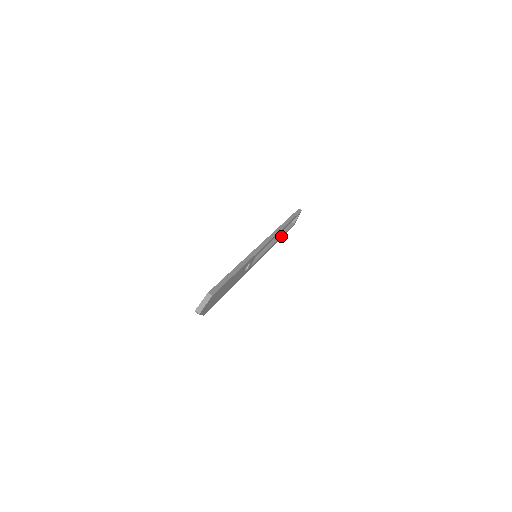
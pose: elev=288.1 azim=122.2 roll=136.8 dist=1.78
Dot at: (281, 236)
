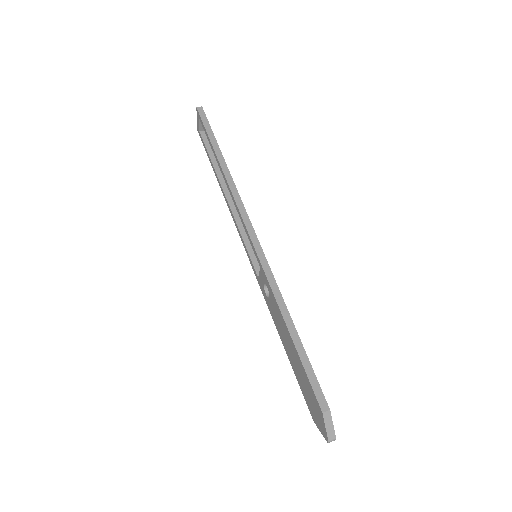
Dot at: occluded
